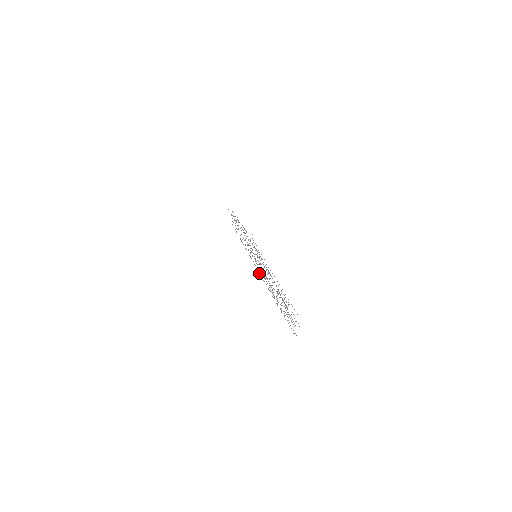
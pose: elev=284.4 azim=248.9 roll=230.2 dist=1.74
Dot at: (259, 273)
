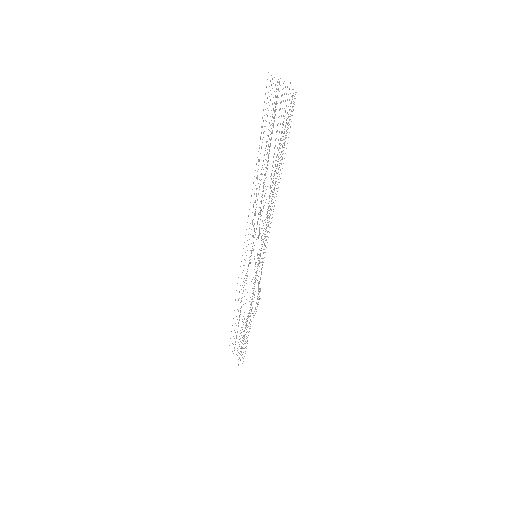
Dot at: occluded
